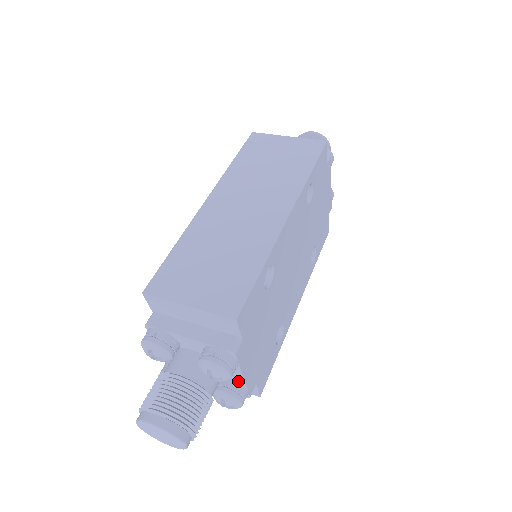
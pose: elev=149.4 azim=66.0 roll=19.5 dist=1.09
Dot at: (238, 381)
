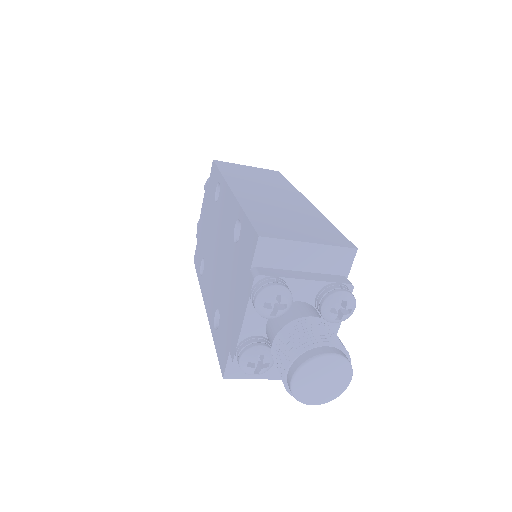
Dot at: occluded
